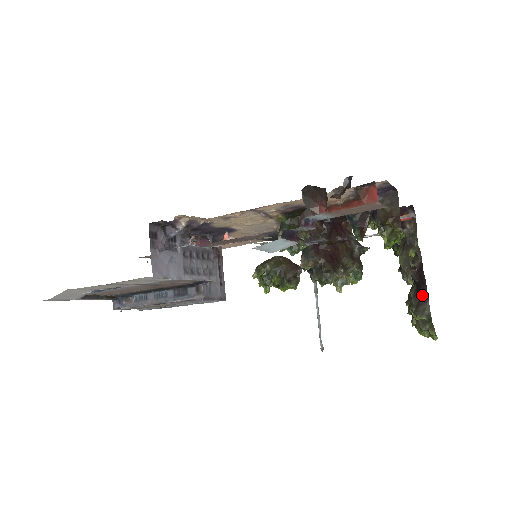
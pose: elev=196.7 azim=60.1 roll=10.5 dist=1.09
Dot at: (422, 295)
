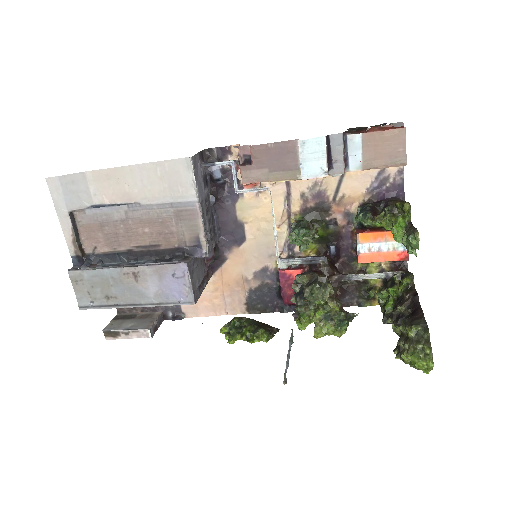
Dot at: (416, 315)
